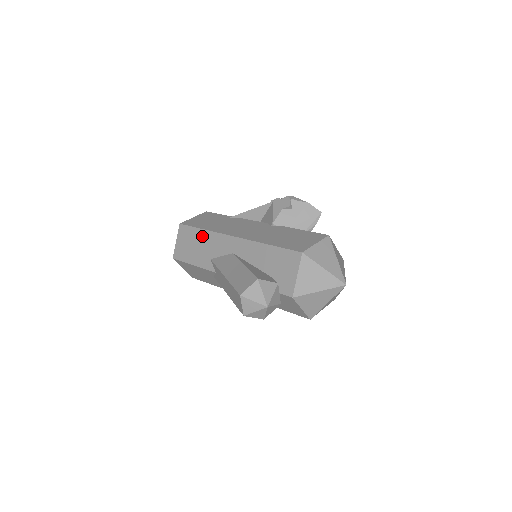
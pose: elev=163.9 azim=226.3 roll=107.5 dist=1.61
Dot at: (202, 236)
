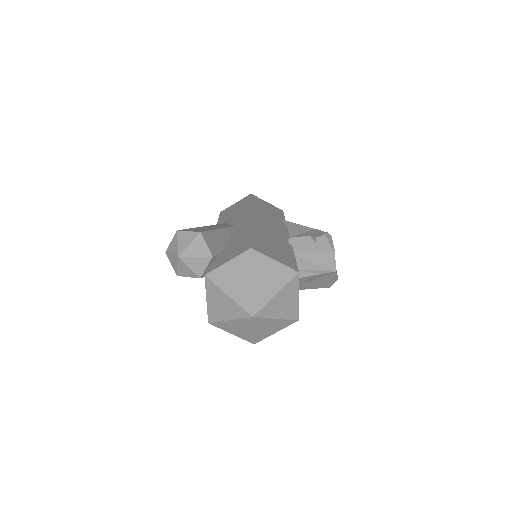
Dot at: (244, 206)
